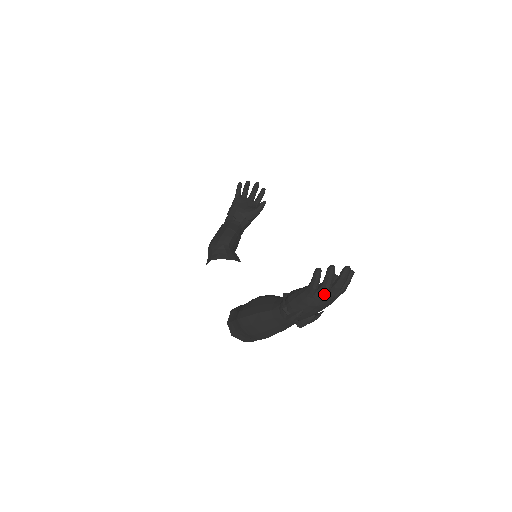
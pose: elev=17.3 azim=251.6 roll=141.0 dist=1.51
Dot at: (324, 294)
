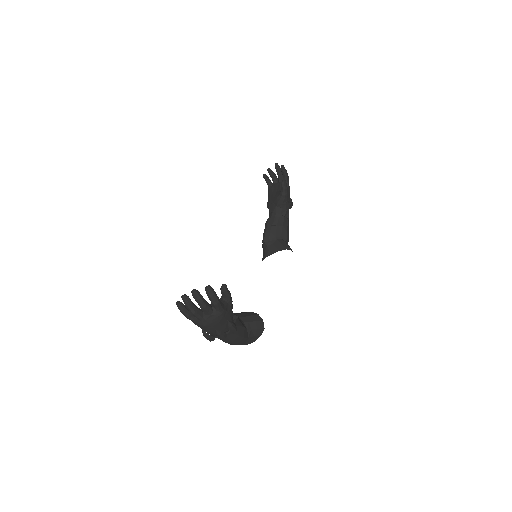
Dot at: (197, 317)
